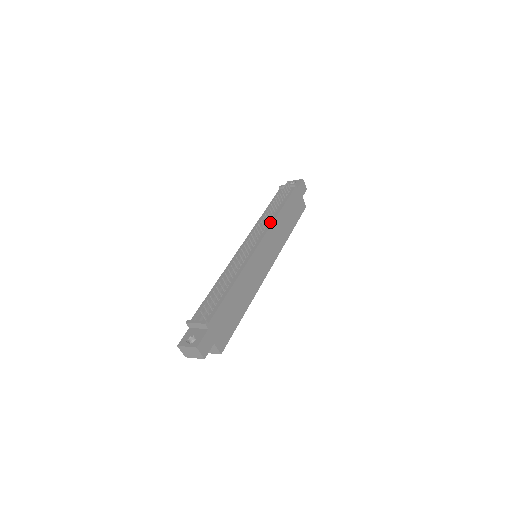
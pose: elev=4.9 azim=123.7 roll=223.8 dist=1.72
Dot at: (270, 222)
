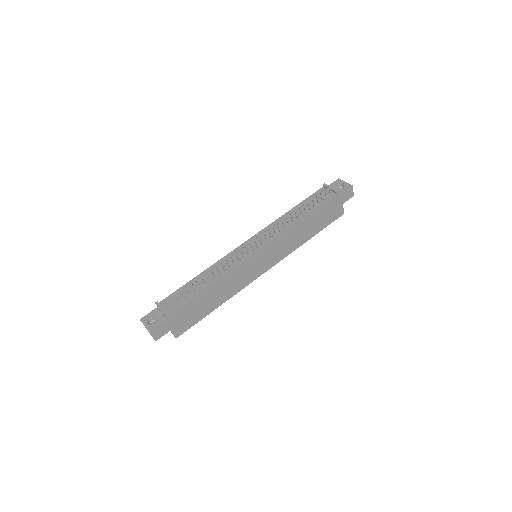
Dot at: (285, 228)
